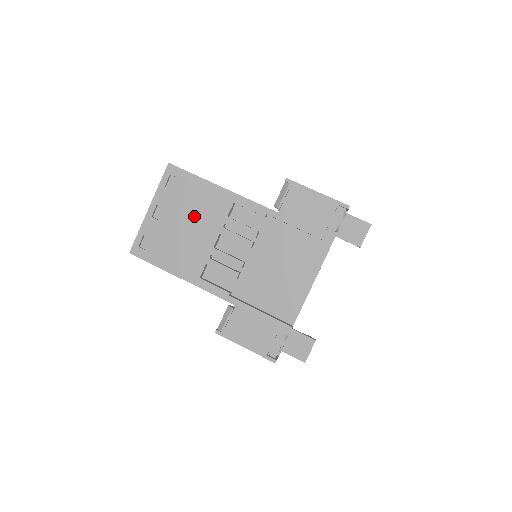
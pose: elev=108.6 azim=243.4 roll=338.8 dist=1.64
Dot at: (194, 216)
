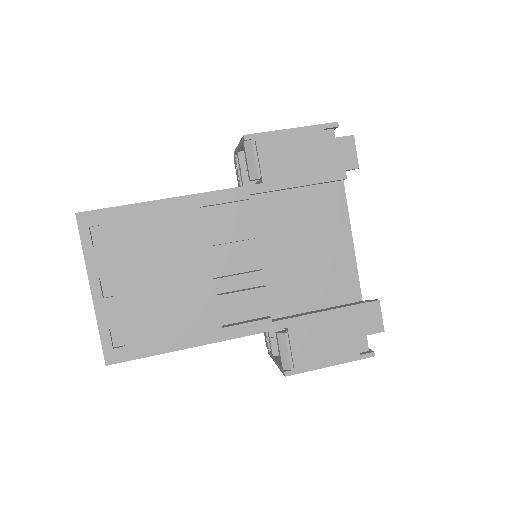
Dot at: (160, 258)
